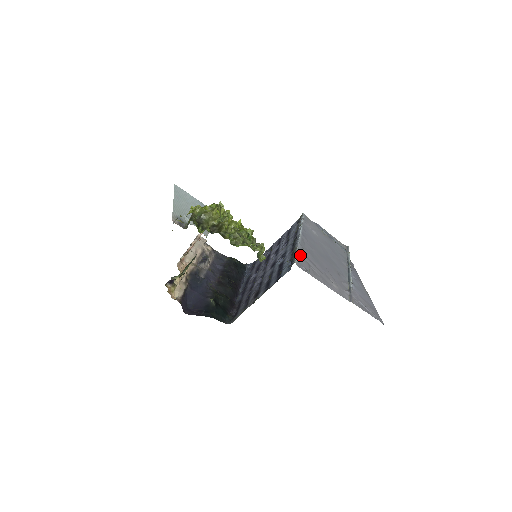
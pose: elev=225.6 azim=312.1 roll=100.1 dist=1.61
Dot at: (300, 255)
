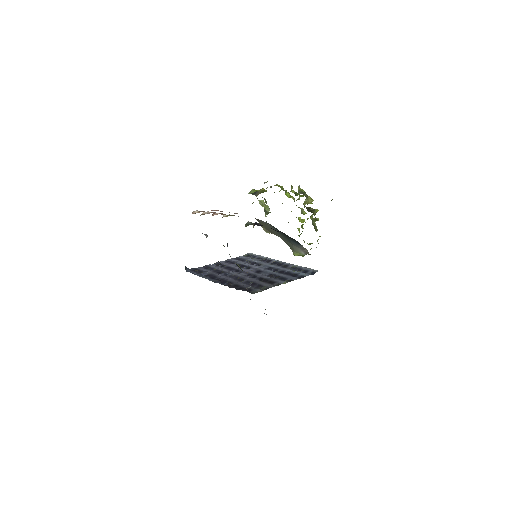
Dot at: occluded
